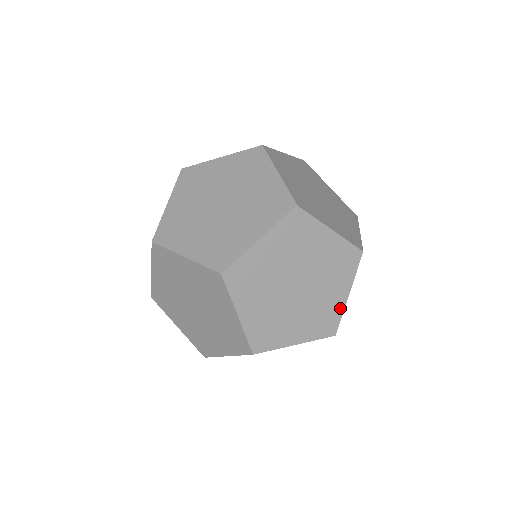
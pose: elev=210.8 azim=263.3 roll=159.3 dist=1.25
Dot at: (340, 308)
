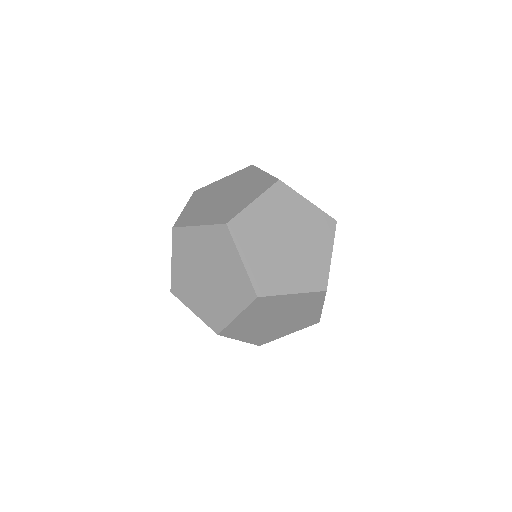
Dot at: (326, 266)
